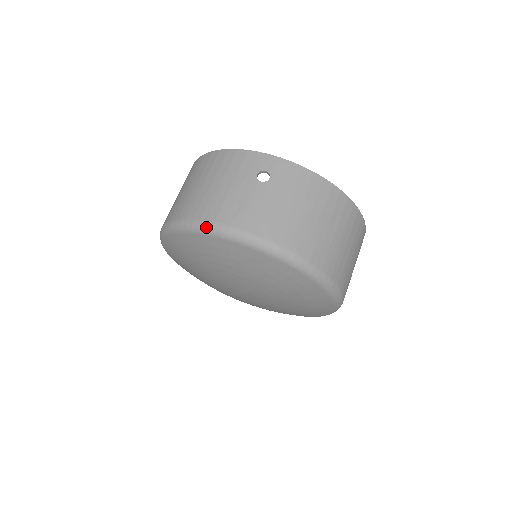
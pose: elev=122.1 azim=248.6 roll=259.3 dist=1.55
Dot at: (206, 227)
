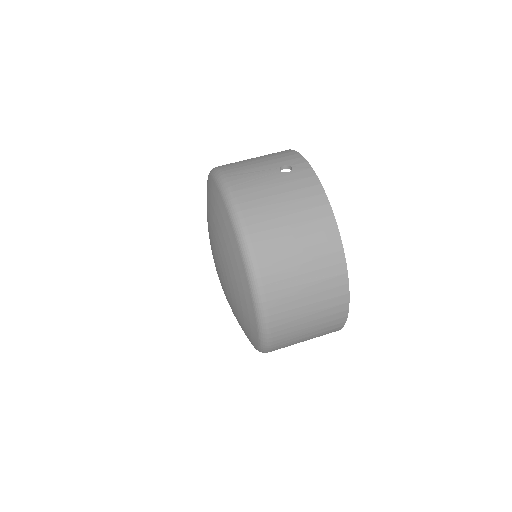
Dot at: (217, 172)
